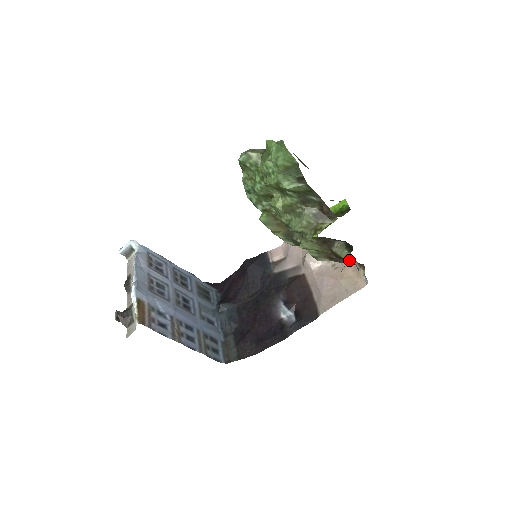
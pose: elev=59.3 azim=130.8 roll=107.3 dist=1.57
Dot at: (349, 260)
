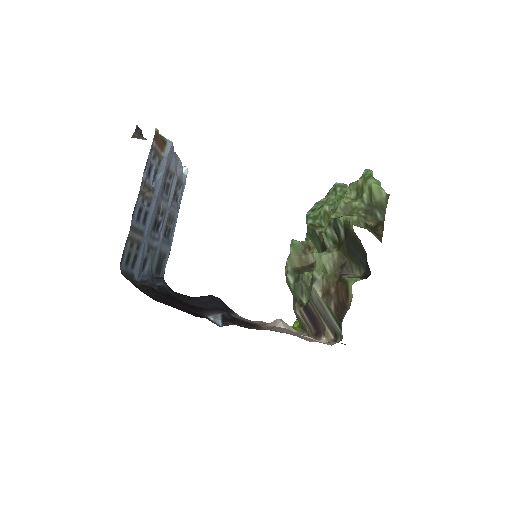
Dot at: (326, 336)
